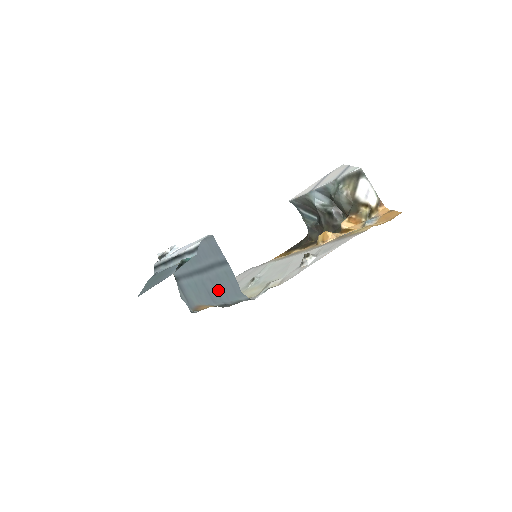
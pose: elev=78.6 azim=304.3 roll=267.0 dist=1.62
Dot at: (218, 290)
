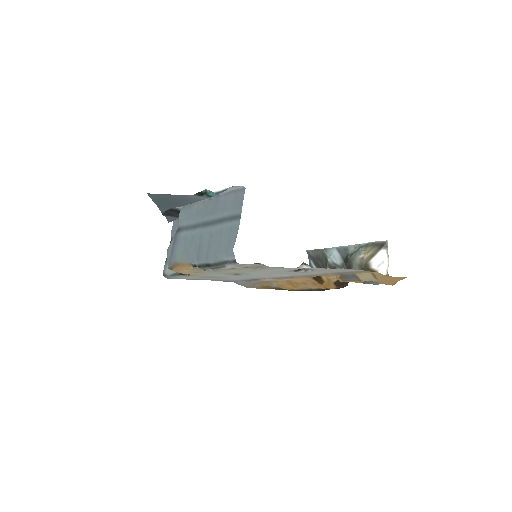
Dot at: (211, 245)
